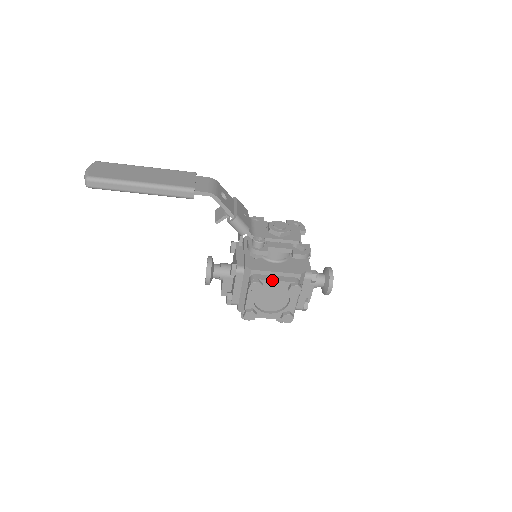
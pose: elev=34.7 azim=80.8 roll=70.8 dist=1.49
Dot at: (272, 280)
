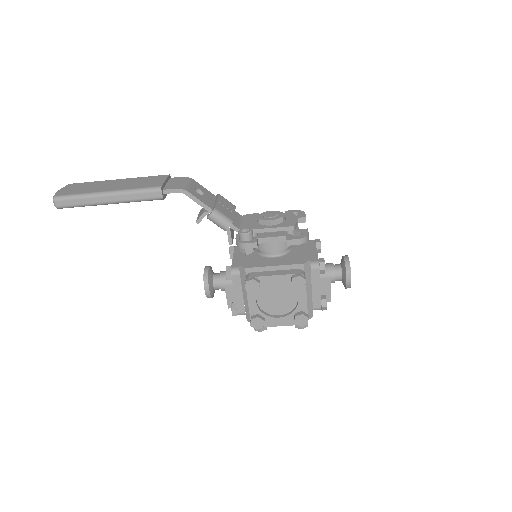
Dot at: (269, 275)
